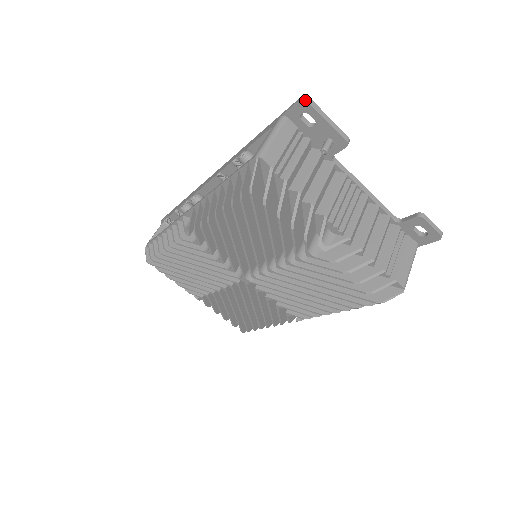
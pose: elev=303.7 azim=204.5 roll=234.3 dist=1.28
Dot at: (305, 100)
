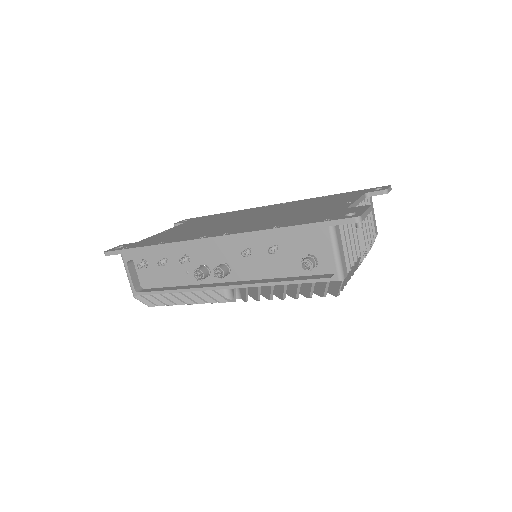
Dot at: occluded
